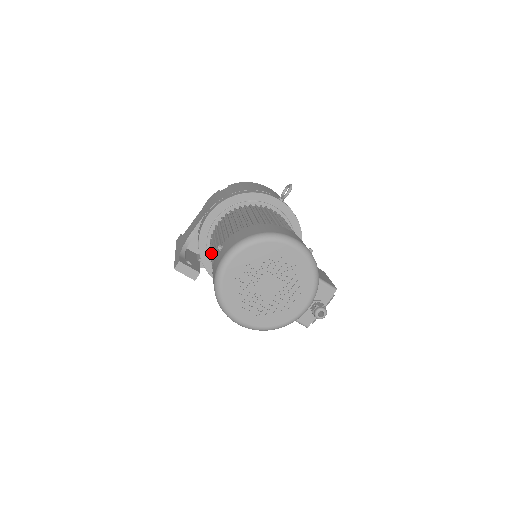
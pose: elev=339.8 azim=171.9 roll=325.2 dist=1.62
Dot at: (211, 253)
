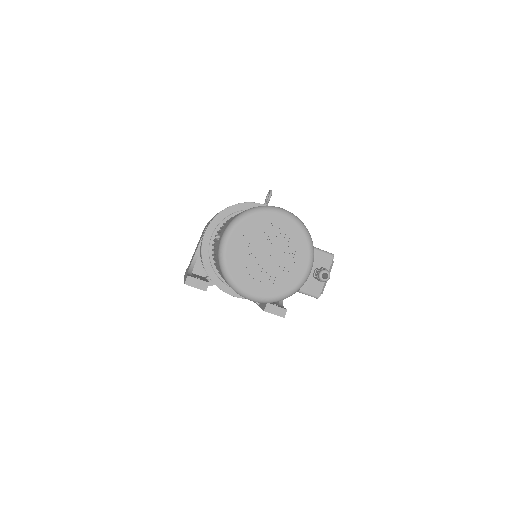
Dot at: (214, 260)
